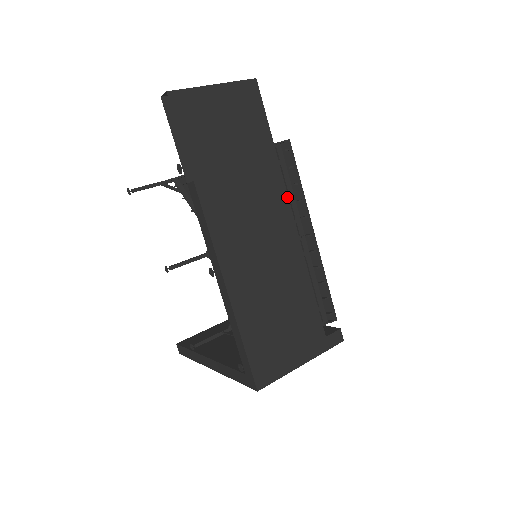
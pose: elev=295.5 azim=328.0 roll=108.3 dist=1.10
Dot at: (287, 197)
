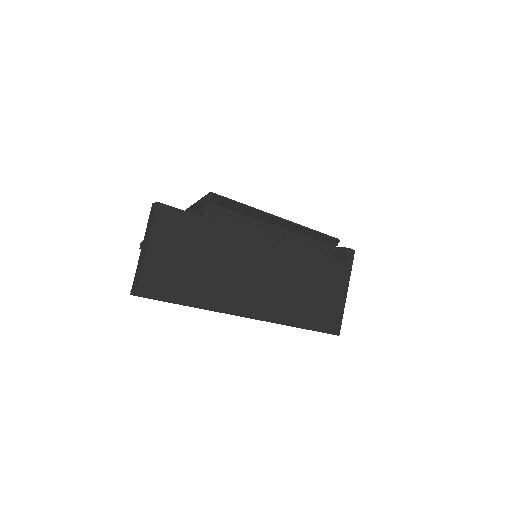
Dot at: (252, 234)
